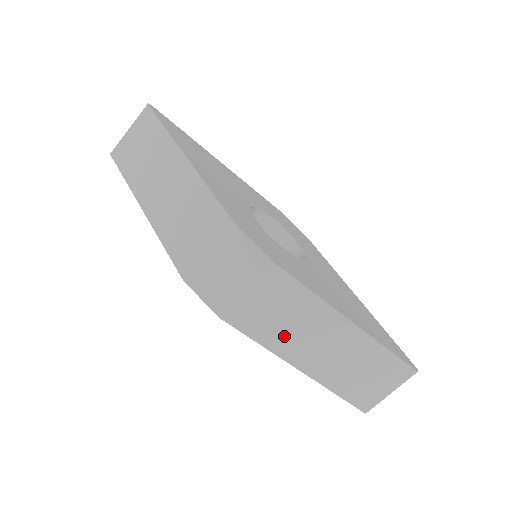
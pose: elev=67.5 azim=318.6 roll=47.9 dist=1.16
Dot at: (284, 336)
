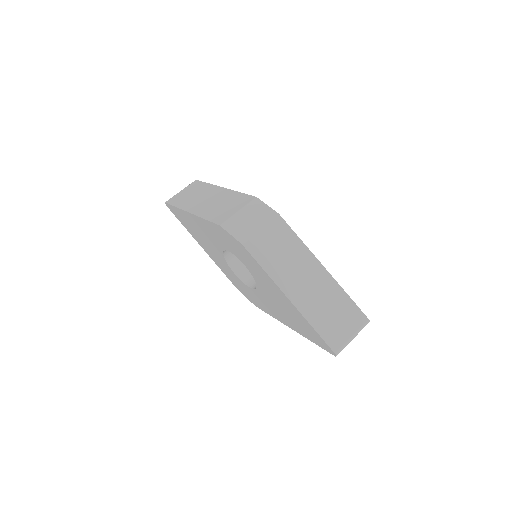
Dot at: (281, 268)
